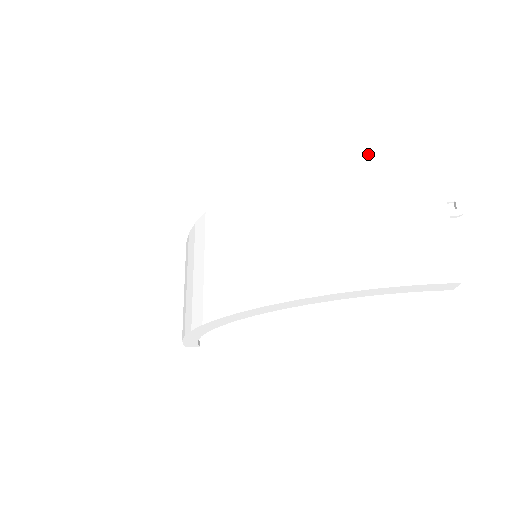
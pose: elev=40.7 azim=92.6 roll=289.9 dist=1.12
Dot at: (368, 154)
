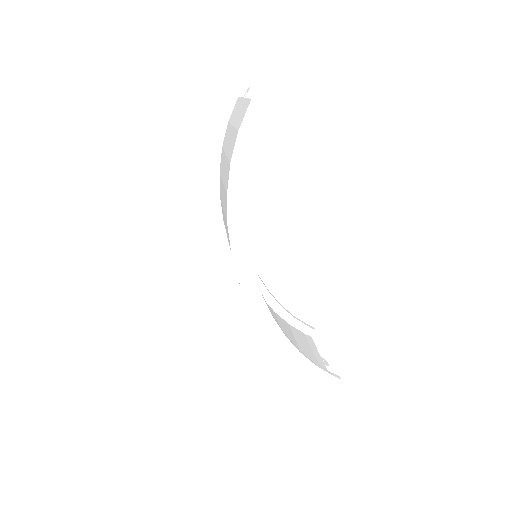
Dot at: (224, 142)
